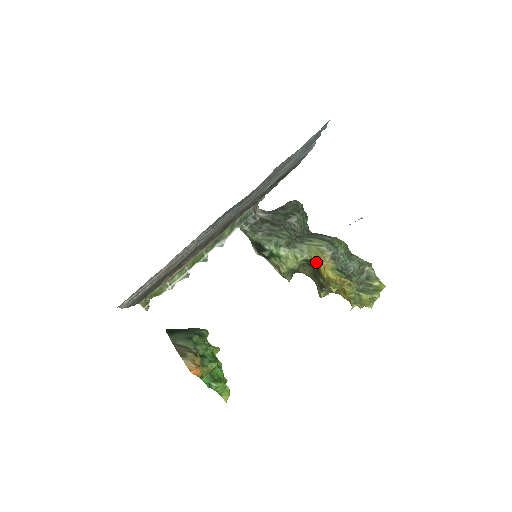
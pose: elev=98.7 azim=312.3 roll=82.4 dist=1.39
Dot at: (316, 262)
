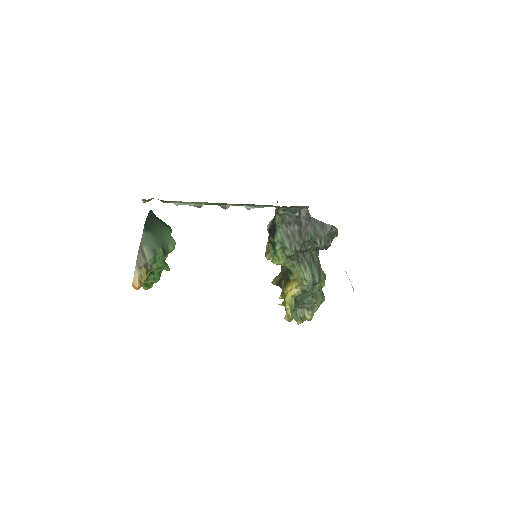
Dot at: (292, 279)
